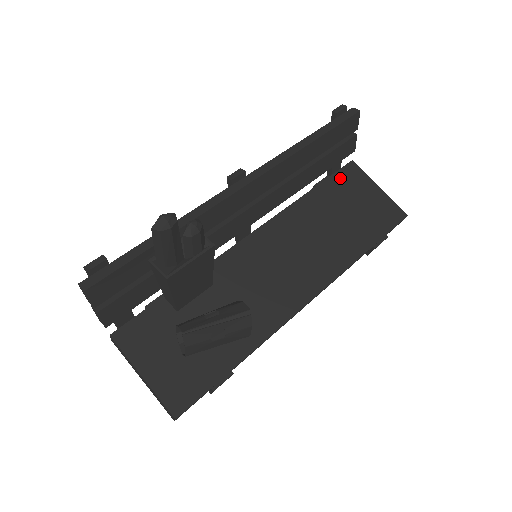
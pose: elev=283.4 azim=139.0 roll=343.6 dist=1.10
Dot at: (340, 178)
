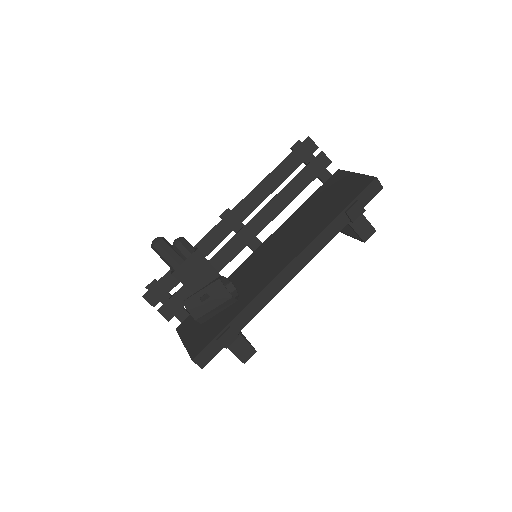
Dot at: (326, 185)
